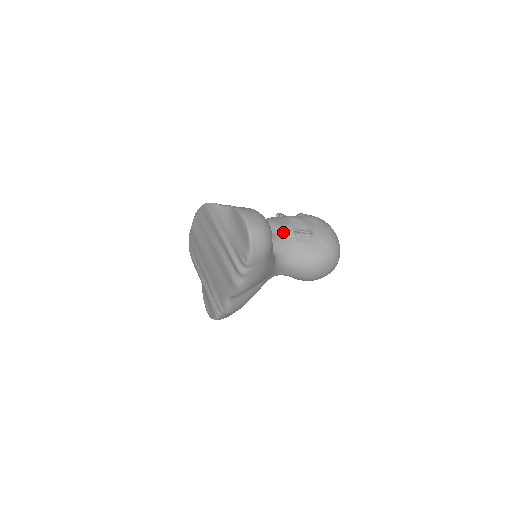
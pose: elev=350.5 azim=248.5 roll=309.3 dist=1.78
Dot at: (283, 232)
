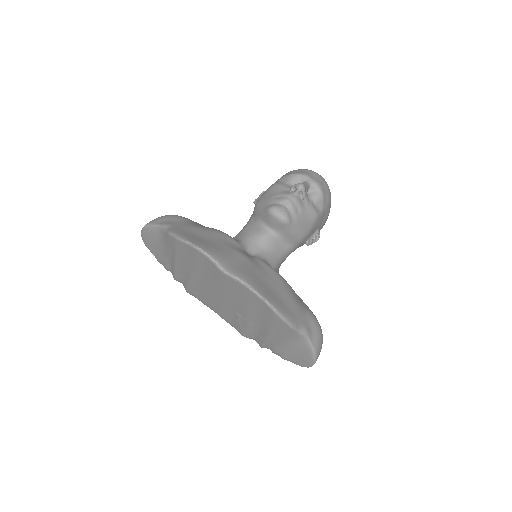
Dot at: (299, 244)
